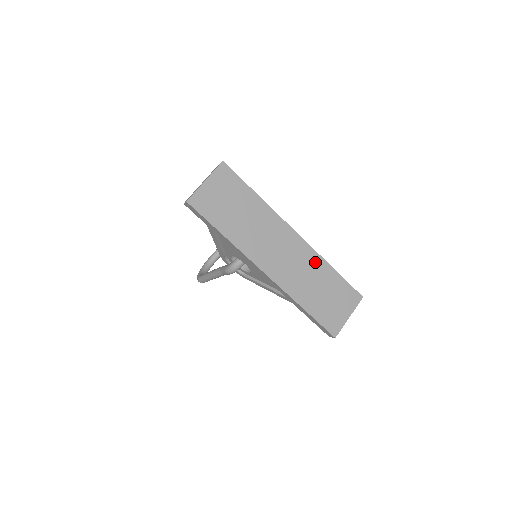
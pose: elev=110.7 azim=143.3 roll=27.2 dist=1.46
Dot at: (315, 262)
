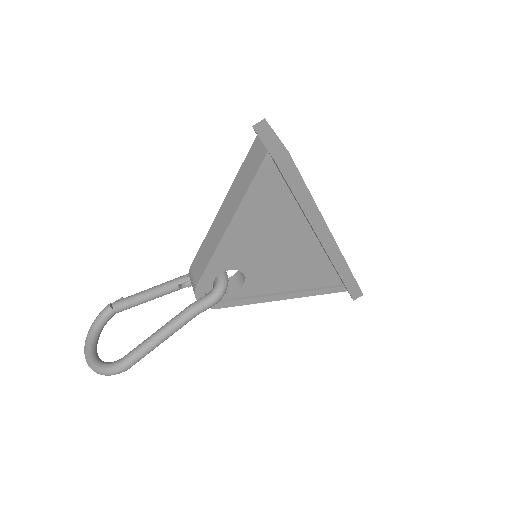
Dot at: occluded
